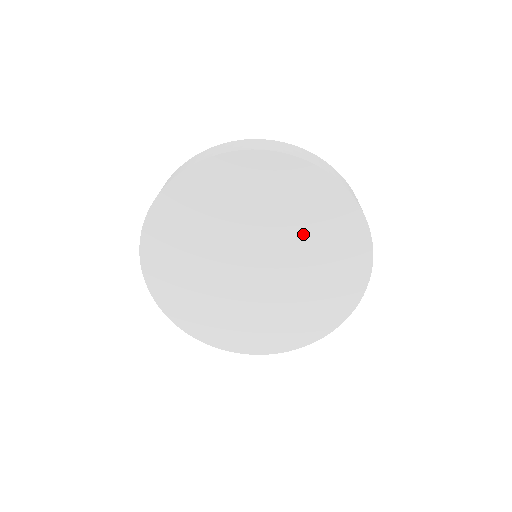
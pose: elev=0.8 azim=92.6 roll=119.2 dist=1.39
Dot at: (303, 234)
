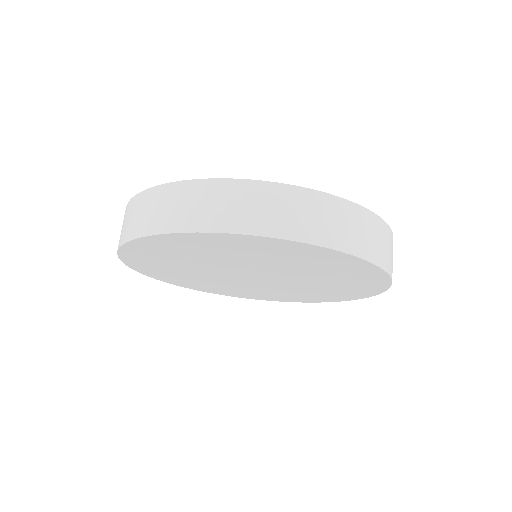
Dot at: (297, 268)
